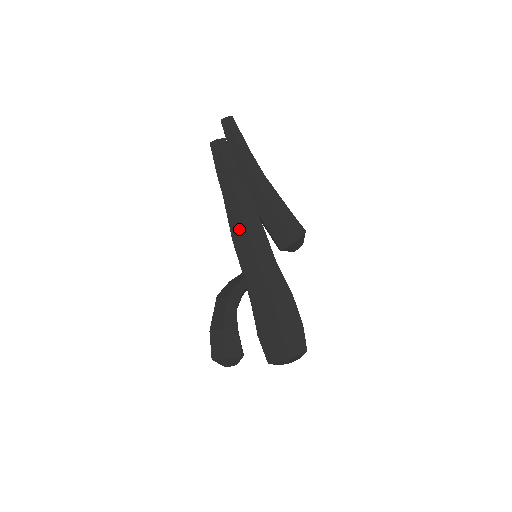
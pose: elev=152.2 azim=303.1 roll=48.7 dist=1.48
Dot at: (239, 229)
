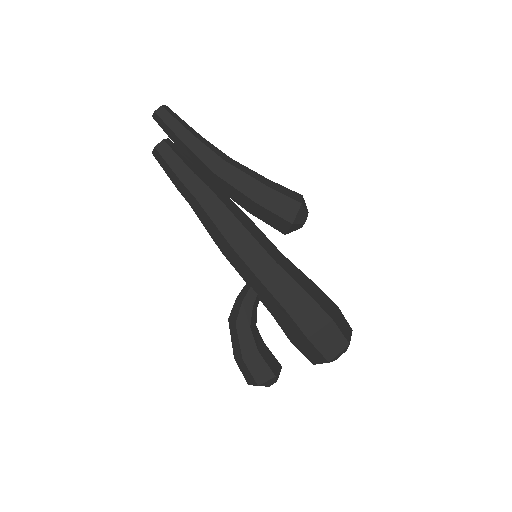
Dot at: (220, 240)
